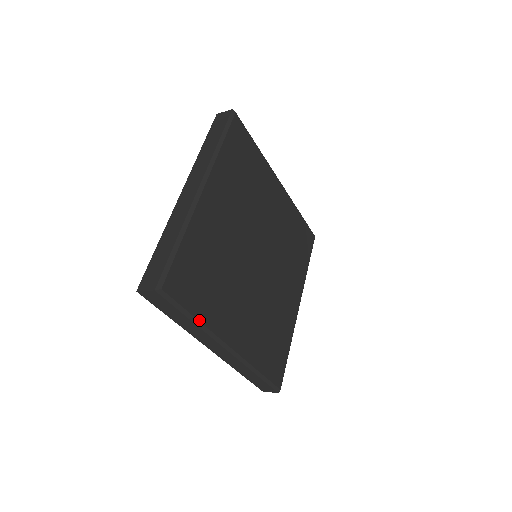
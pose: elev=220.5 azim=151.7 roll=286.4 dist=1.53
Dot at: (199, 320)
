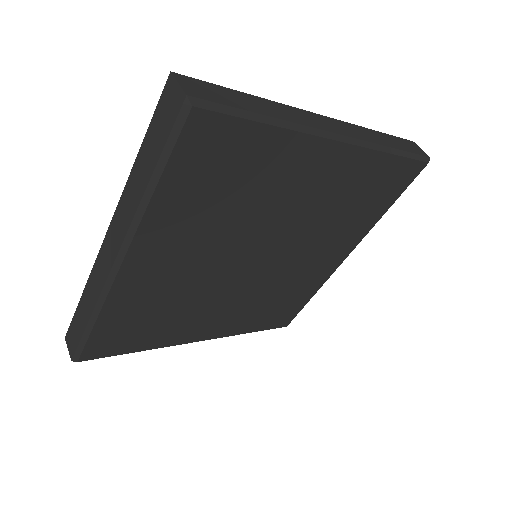
Dot at: (154, 194)
